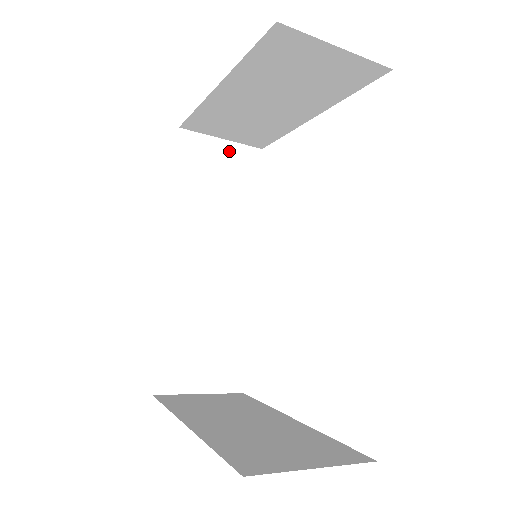
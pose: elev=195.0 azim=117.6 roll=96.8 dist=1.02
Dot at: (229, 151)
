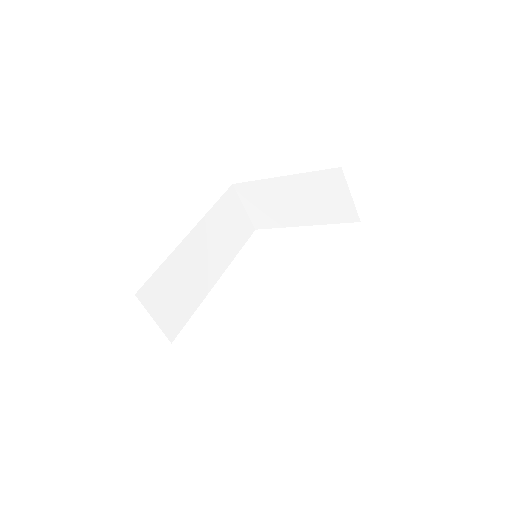
Dot at: (243, 216)
